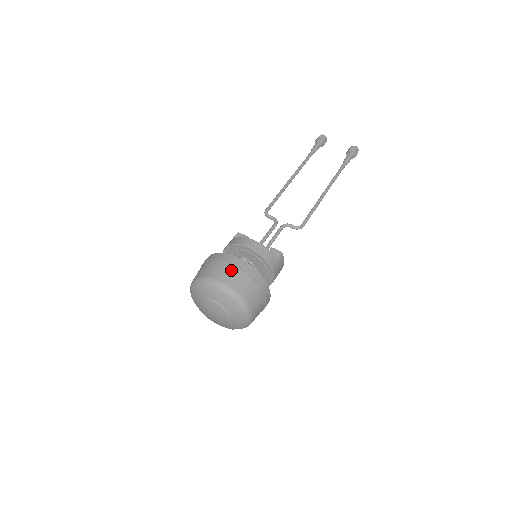
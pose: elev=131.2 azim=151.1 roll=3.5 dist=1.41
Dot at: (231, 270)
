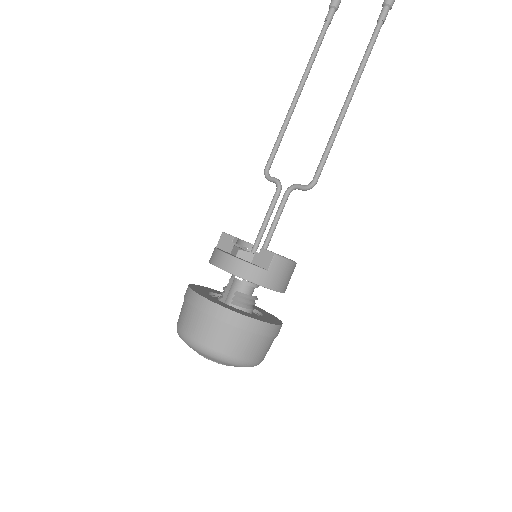
Dot at: (197, 318)
